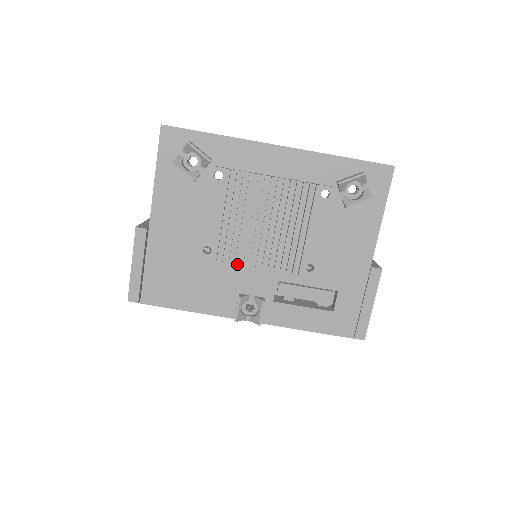
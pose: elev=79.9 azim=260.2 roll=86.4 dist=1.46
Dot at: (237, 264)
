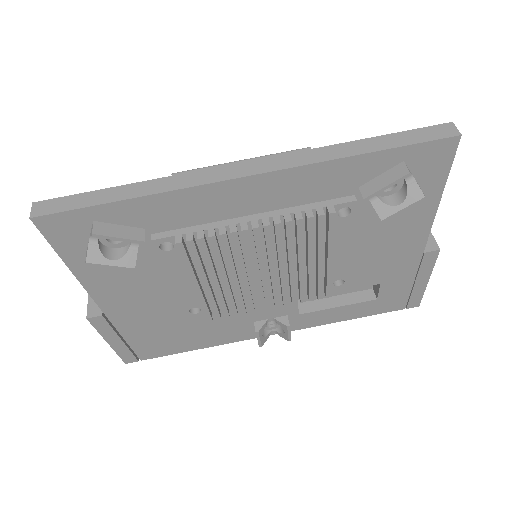
Dot at: (241, 314)
